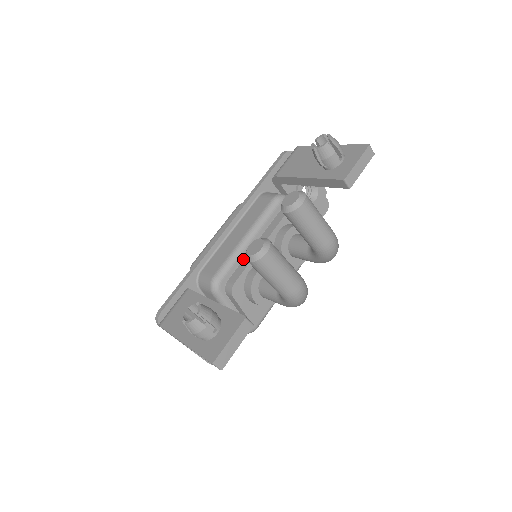
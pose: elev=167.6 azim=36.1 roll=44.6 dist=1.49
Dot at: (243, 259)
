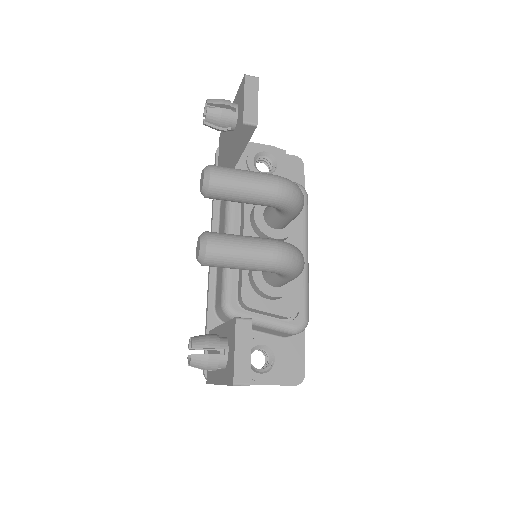
Dot at: occluded
